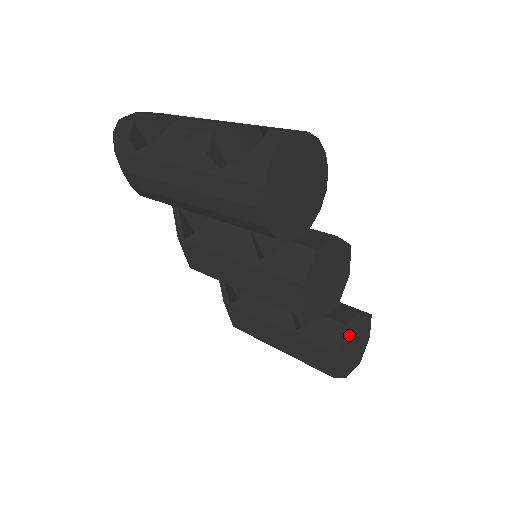
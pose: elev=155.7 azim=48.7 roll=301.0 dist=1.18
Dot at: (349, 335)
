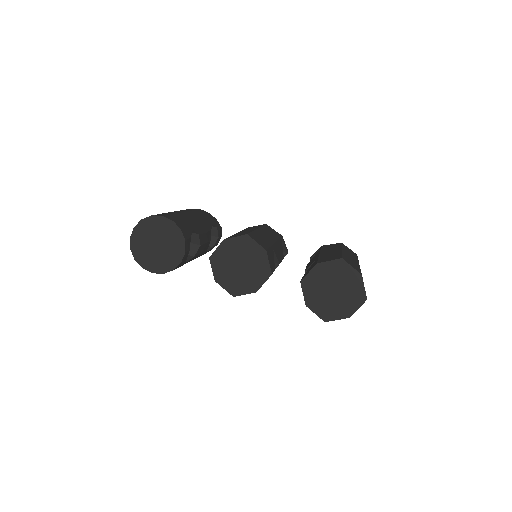
Dot at: (316, 286)
